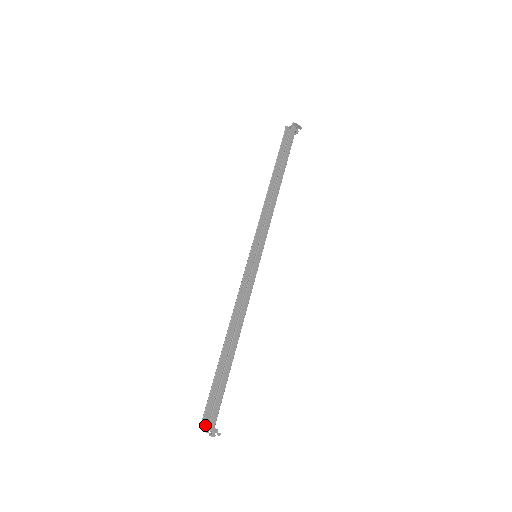
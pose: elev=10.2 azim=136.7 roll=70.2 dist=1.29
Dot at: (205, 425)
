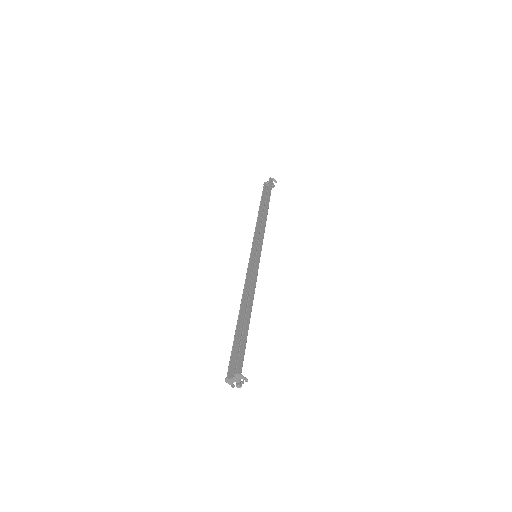
Dot at: (231, 377)
